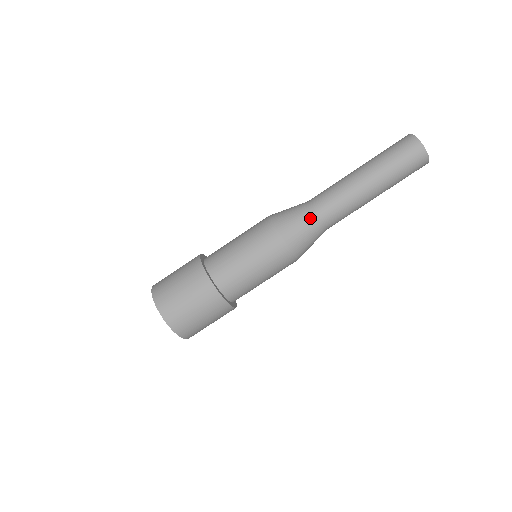
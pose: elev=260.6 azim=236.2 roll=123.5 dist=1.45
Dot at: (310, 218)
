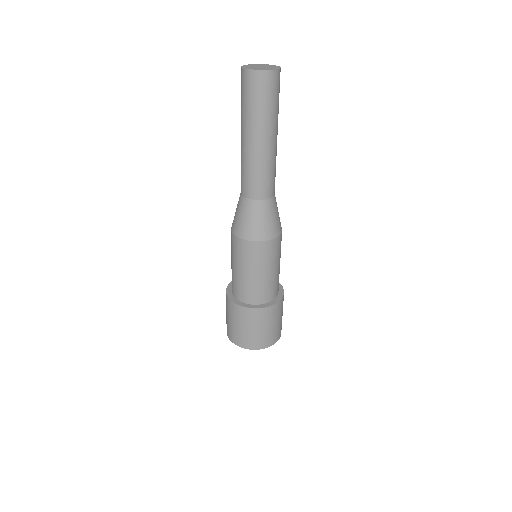
Dot at: (260, 209)
